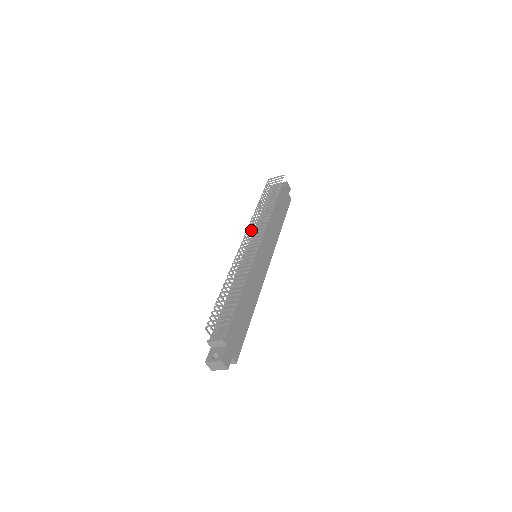
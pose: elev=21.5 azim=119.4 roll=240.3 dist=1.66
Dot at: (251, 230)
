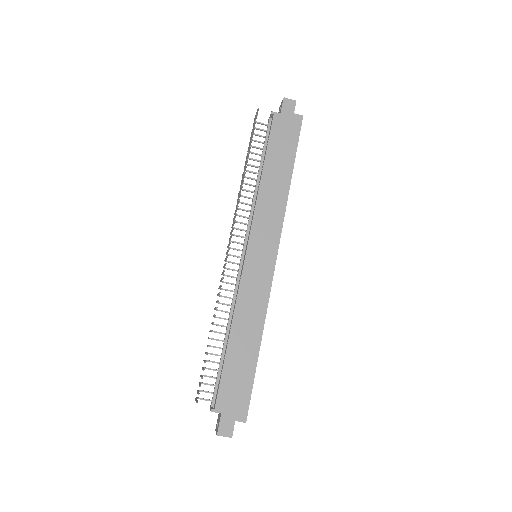
Dot at: (231, 233)
